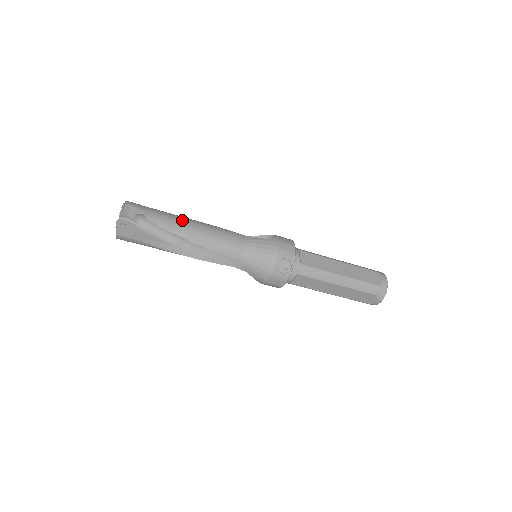
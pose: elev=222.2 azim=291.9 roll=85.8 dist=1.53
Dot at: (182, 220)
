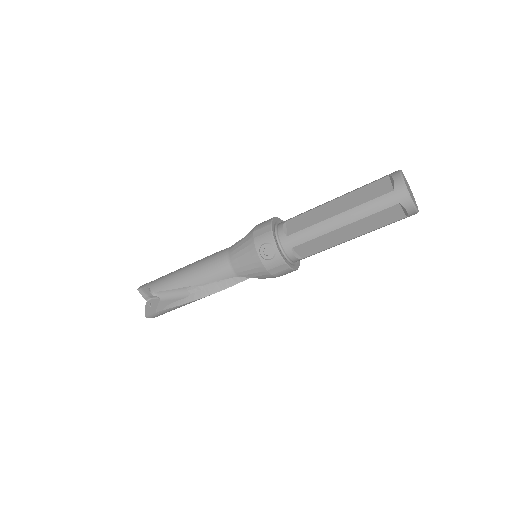
Dot at: (176, 273)
